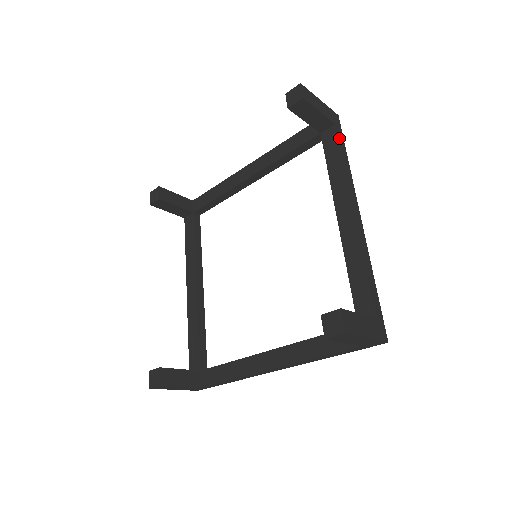
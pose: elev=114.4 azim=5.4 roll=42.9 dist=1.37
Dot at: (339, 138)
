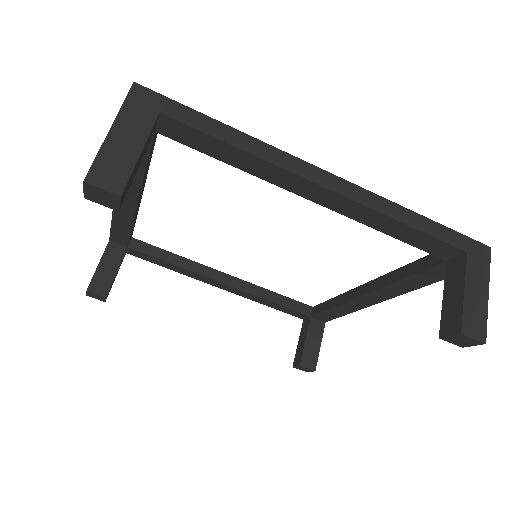
Dot at: (189, 123)
